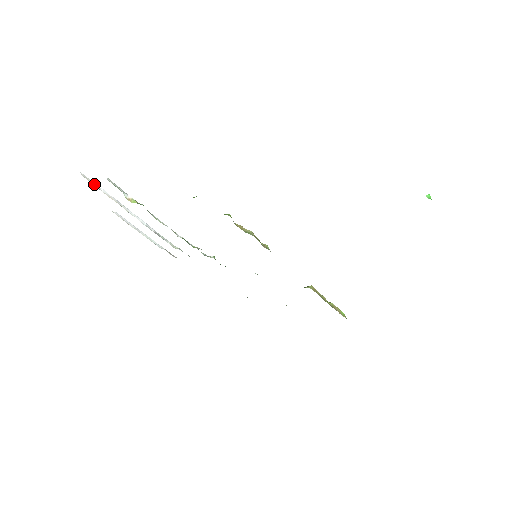
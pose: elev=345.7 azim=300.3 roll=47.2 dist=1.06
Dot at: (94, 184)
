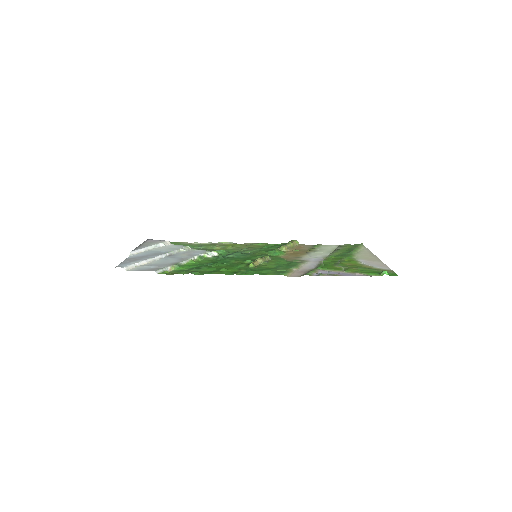
Dot at: (132, 266)
